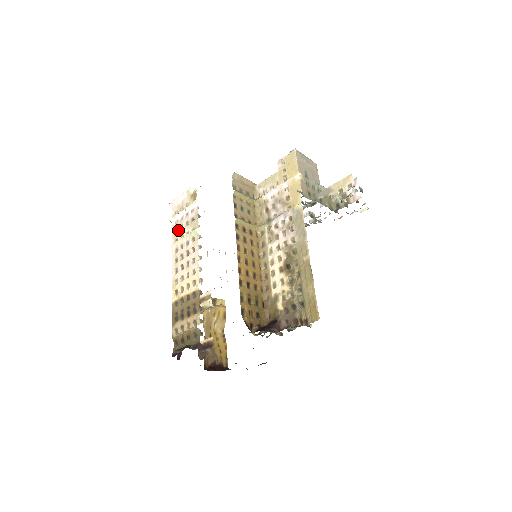
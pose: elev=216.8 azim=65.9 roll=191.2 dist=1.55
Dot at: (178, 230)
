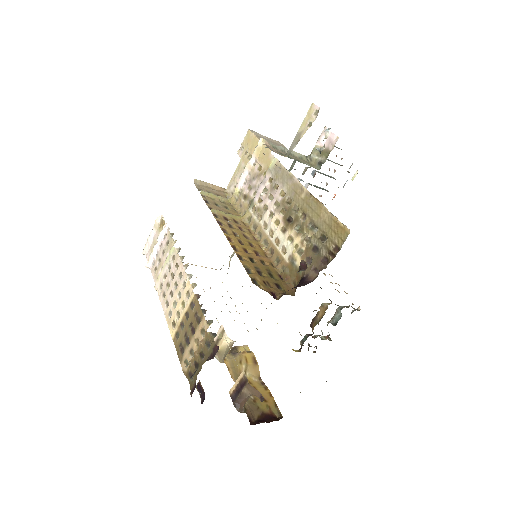
Dot at: (157, 267)
